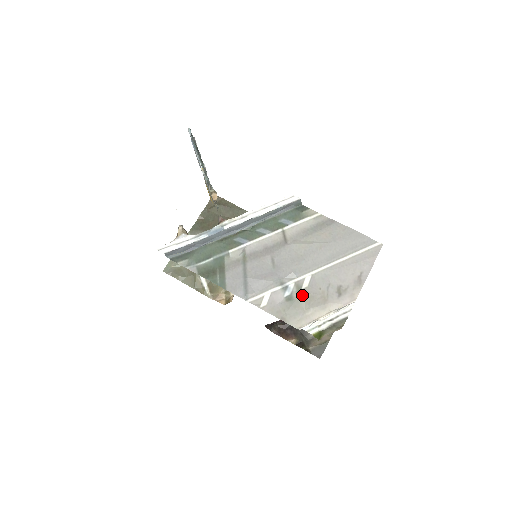
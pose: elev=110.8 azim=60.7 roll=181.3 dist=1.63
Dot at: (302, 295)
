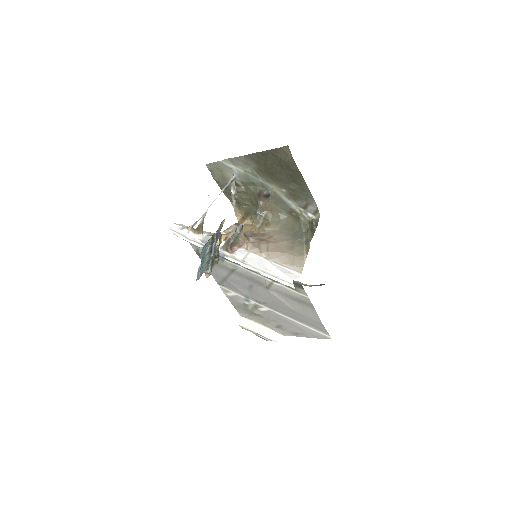
Dot at: (254, 311)
